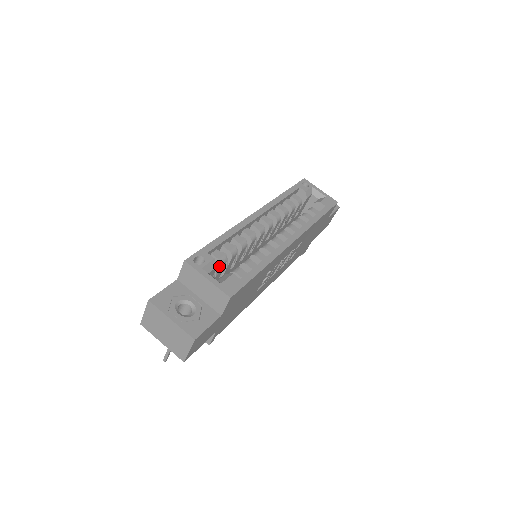
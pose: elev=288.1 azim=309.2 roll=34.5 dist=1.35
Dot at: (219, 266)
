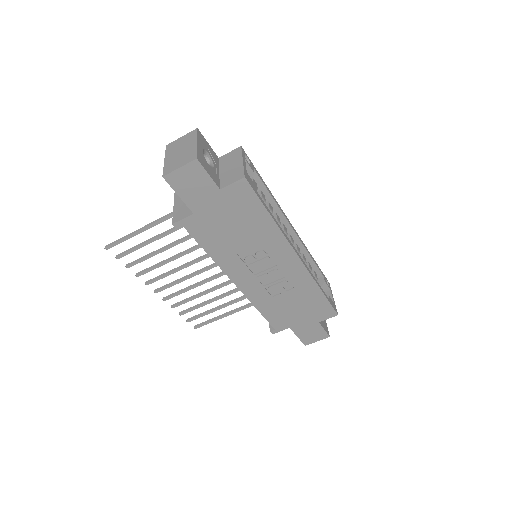
Dot at: occluded
